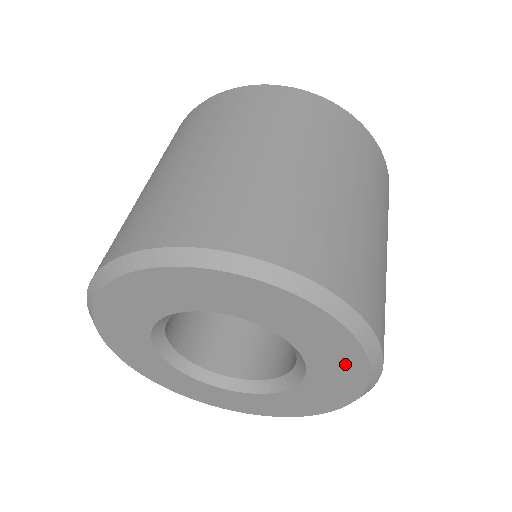
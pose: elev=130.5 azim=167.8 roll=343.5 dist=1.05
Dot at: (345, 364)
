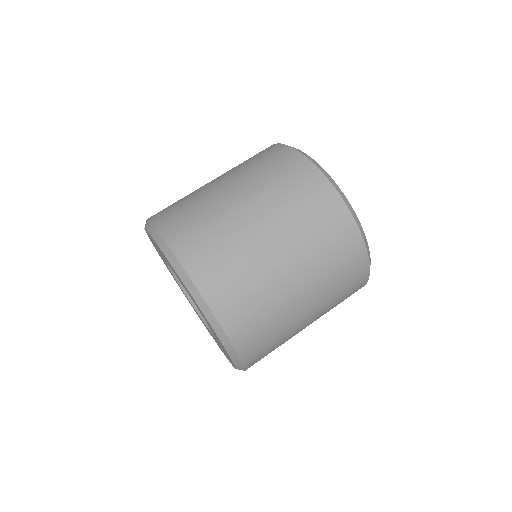
Dot at: occluded
